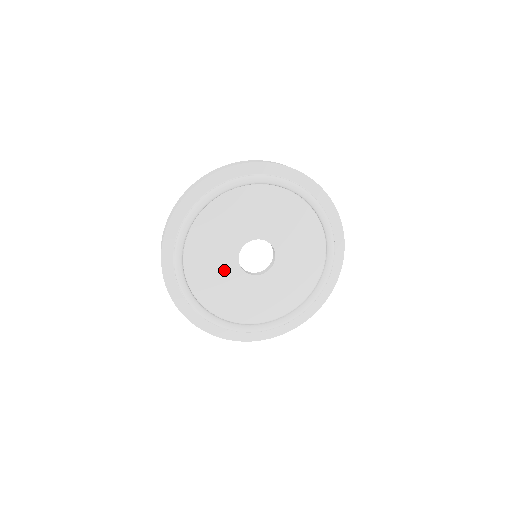
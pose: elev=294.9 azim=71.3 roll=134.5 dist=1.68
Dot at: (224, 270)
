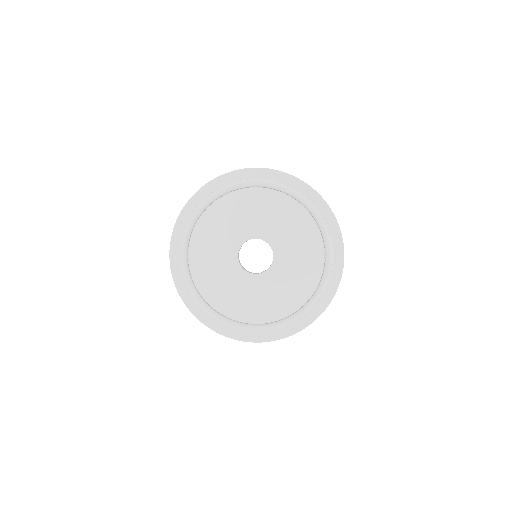
Dot at: (224, 247)
